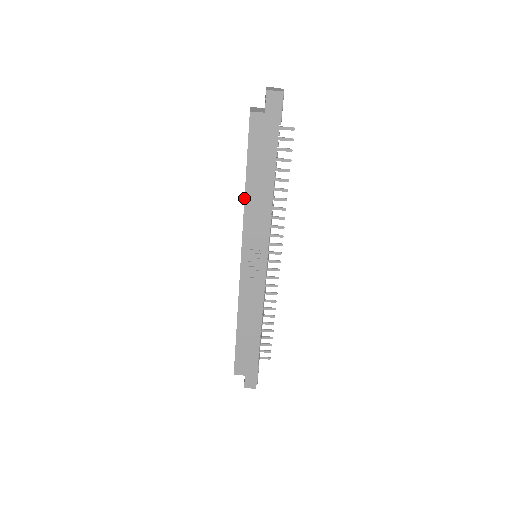
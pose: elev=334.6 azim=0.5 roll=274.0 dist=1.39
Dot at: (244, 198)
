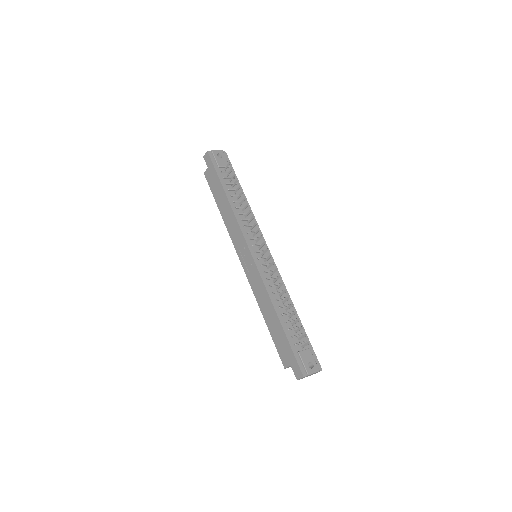
Dot at: (223, 220)
